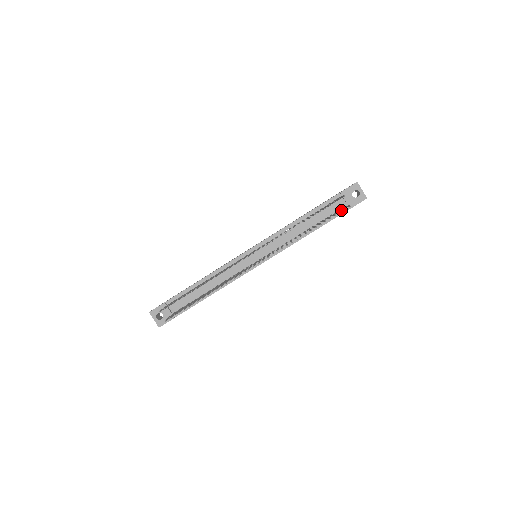
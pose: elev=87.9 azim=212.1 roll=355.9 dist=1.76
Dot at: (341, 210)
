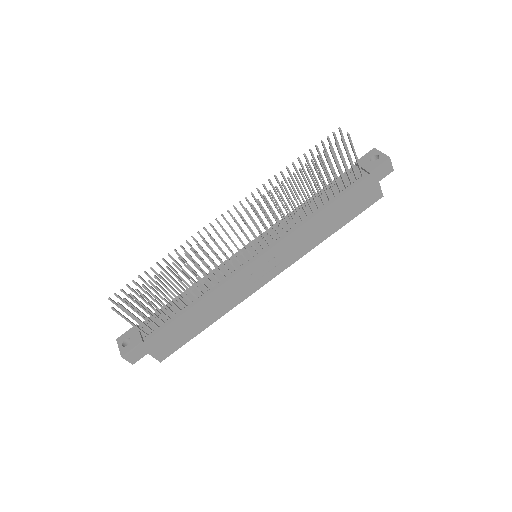
Dot at: (351, 166)
